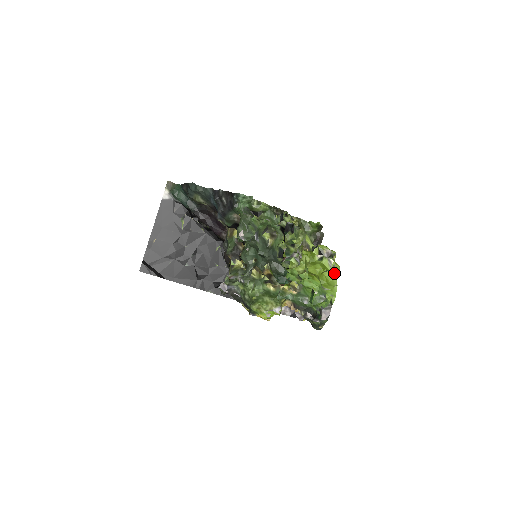
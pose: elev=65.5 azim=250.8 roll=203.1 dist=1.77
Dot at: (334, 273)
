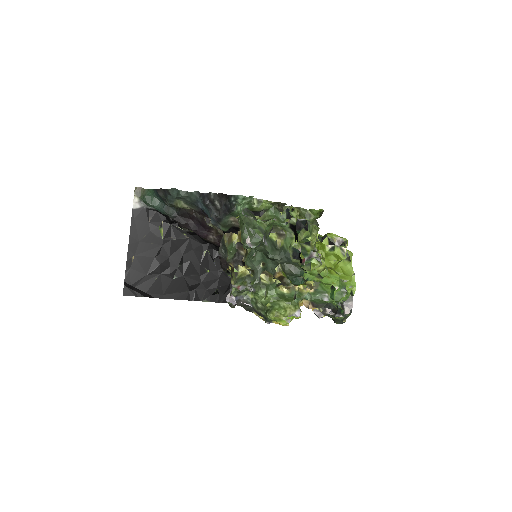
Dot at: (348, 261)
